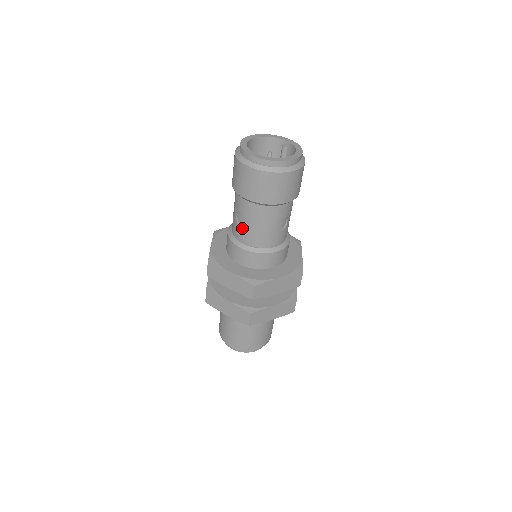
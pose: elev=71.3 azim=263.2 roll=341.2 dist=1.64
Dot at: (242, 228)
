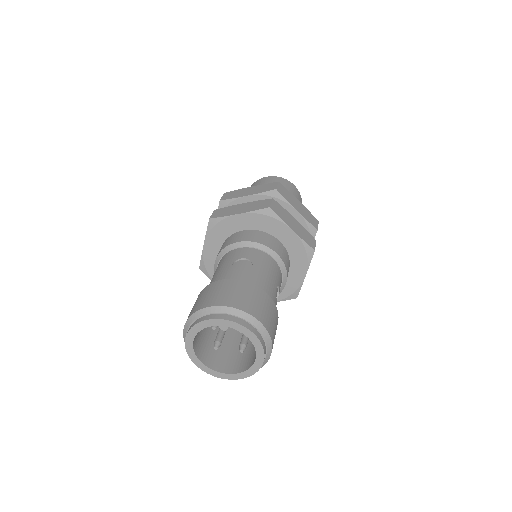
Dot at: occluded
